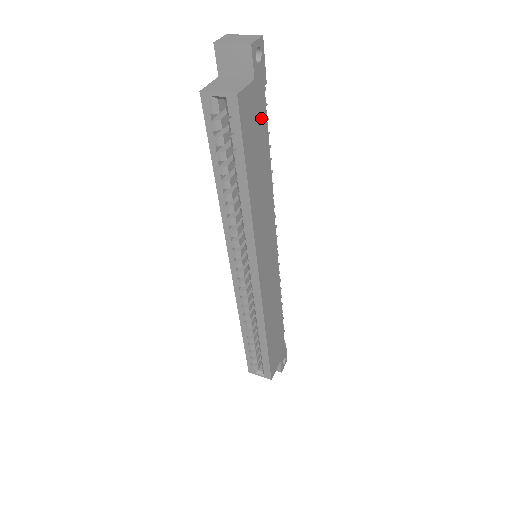
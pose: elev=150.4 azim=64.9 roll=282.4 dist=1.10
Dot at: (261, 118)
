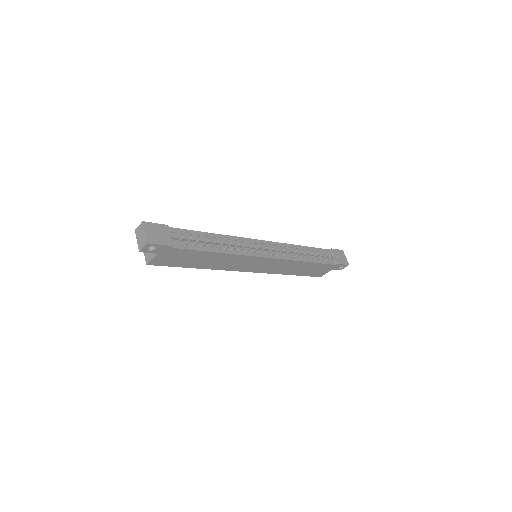
Dot at: (182, 253)
